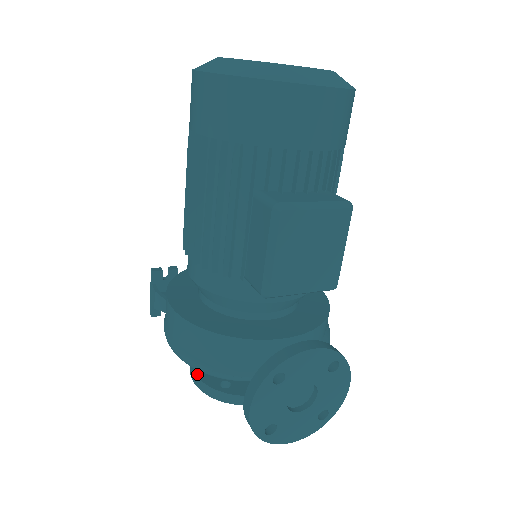
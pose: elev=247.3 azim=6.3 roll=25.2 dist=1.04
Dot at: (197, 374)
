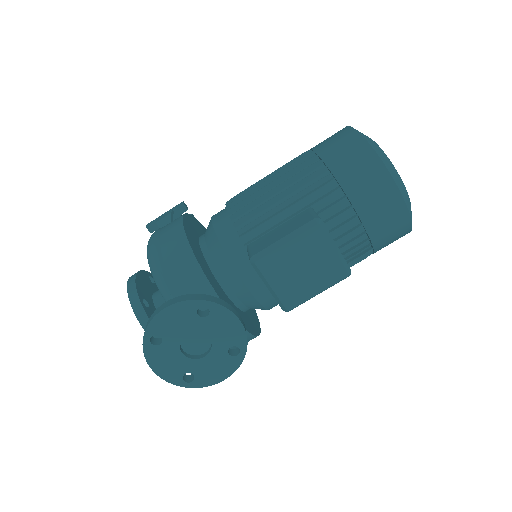
Dot at: (137, 279)
